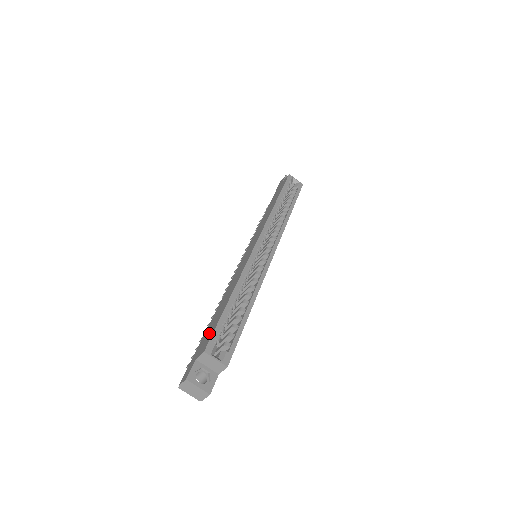
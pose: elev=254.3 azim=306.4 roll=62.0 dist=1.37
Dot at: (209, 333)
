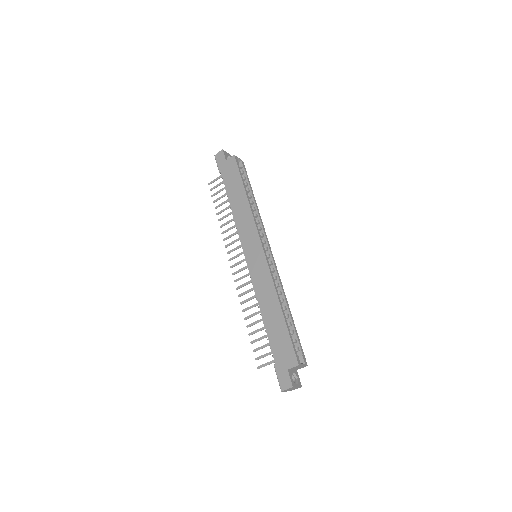
Dot at: (284, 346)
